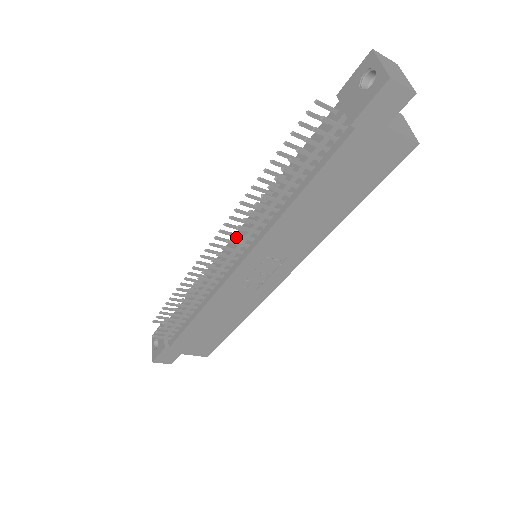
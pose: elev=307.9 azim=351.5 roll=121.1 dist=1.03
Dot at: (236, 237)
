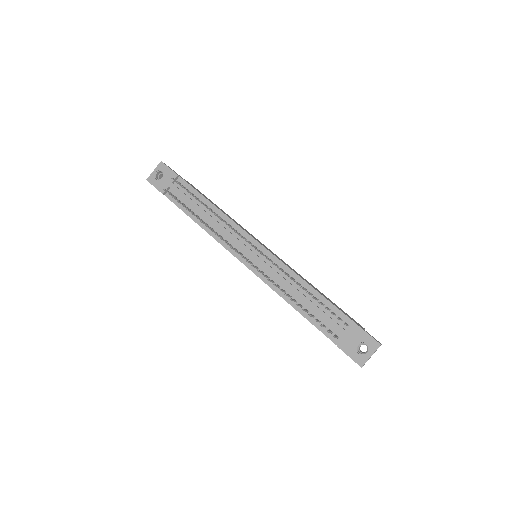
Dot at: (259, 251)
